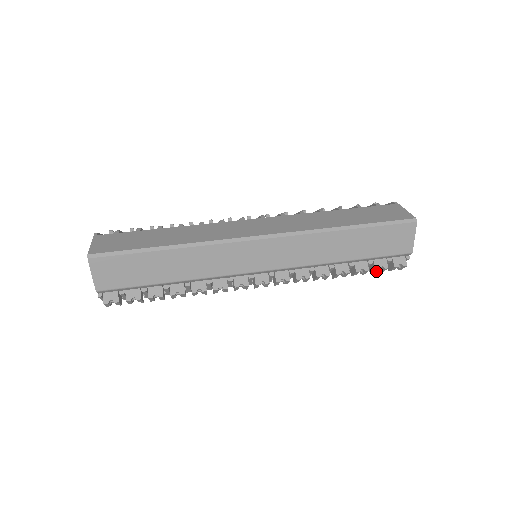
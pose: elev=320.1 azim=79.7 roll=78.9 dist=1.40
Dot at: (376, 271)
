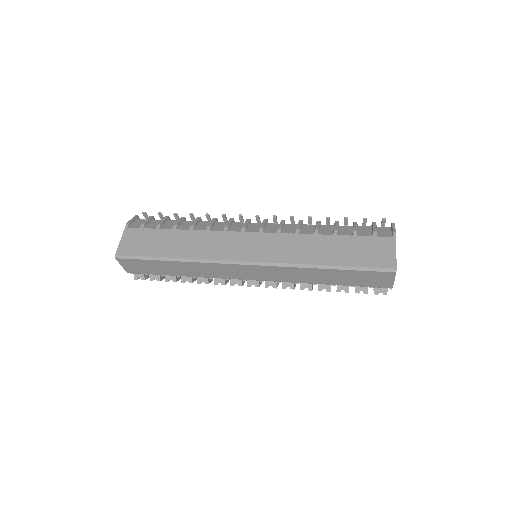
Dot at: occluded
